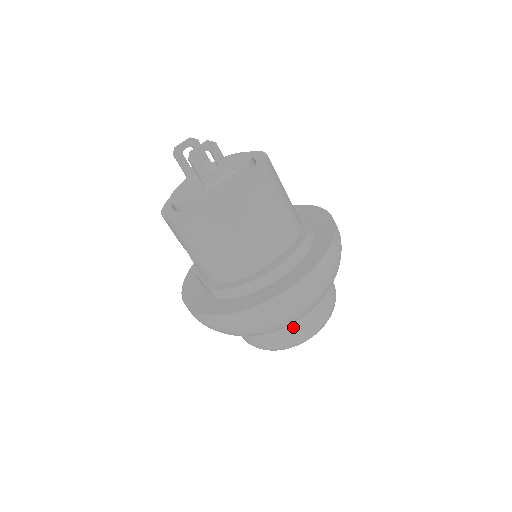
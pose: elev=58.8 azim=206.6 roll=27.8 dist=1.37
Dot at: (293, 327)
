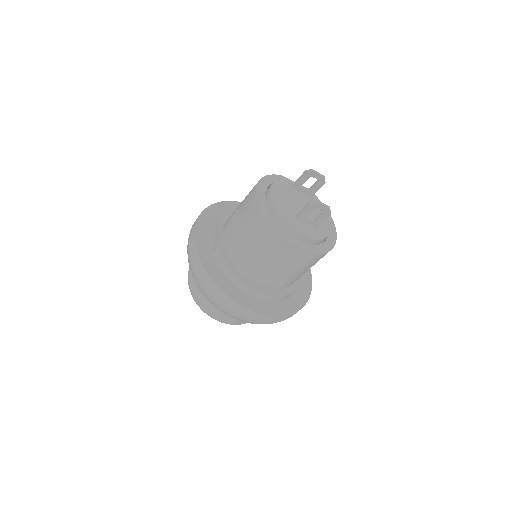
Dot at: occluded
